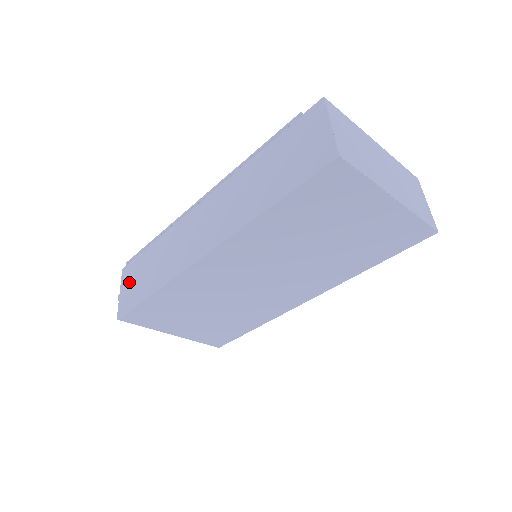
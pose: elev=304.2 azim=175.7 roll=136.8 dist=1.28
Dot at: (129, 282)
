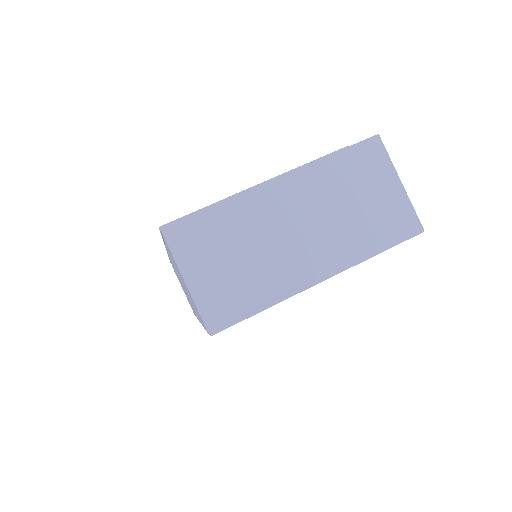
Dot at: occluded
